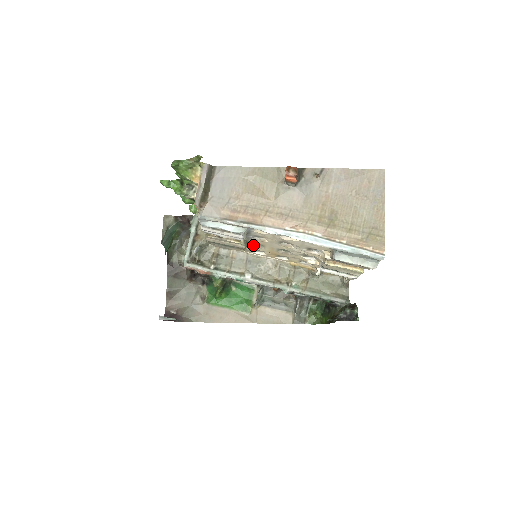
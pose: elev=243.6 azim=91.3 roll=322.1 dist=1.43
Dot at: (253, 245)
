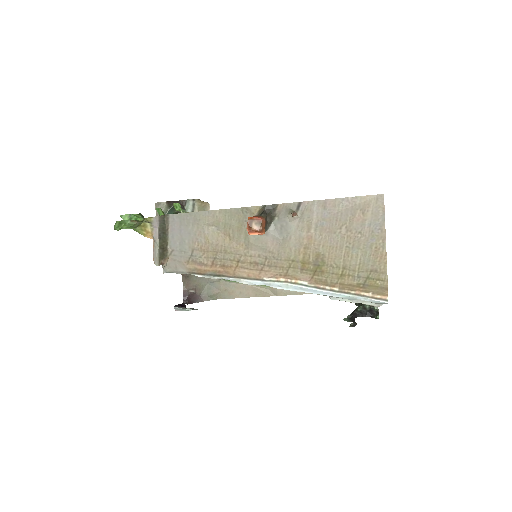
Dot at: occluded
